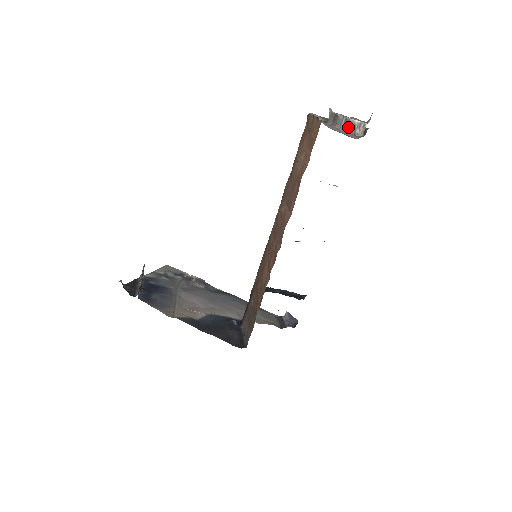
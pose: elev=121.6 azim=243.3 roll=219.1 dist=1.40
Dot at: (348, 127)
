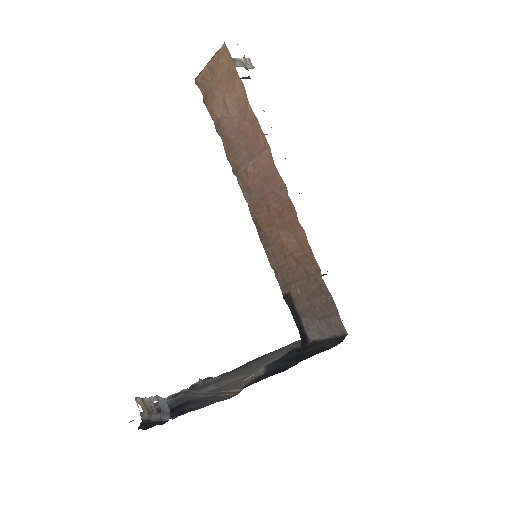
Dot at: (239, 65)
